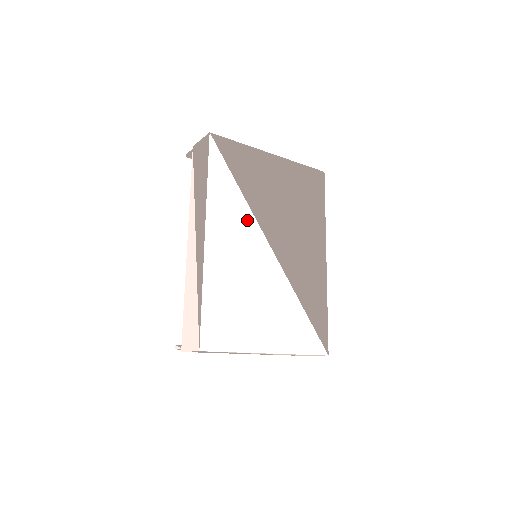
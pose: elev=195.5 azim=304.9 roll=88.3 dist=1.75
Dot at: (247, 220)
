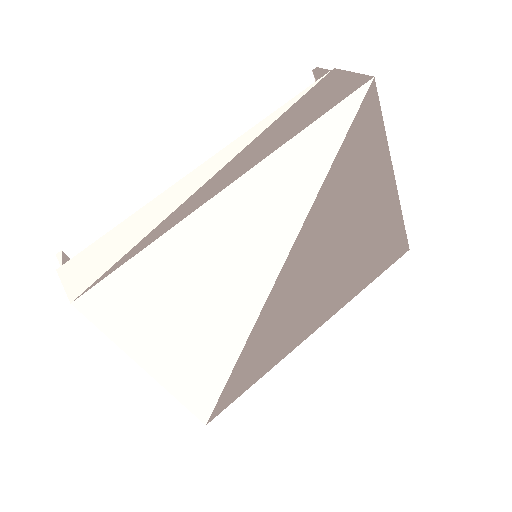
Dot at: (294, 215)
